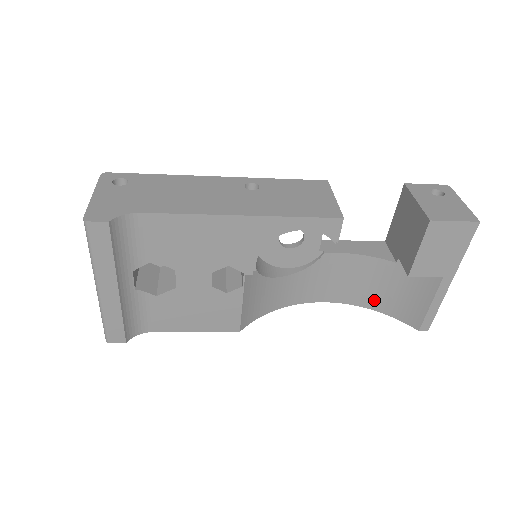
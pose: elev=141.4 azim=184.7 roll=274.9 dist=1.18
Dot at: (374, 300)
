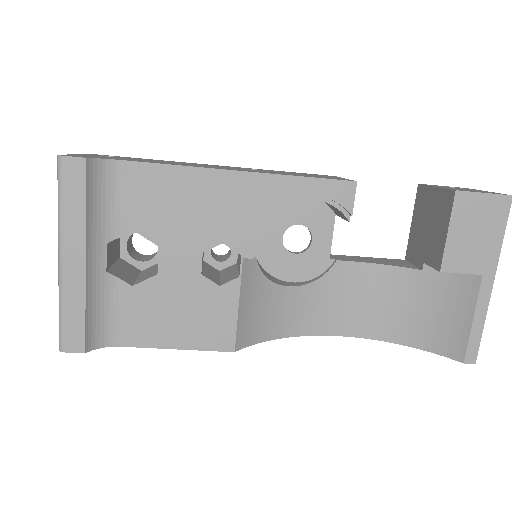
Dot at: (401, 329)
